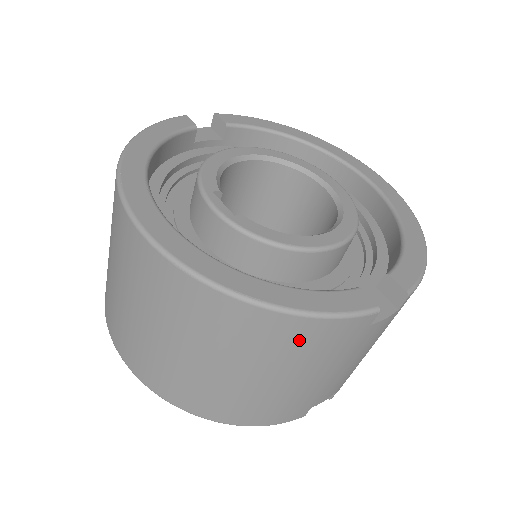
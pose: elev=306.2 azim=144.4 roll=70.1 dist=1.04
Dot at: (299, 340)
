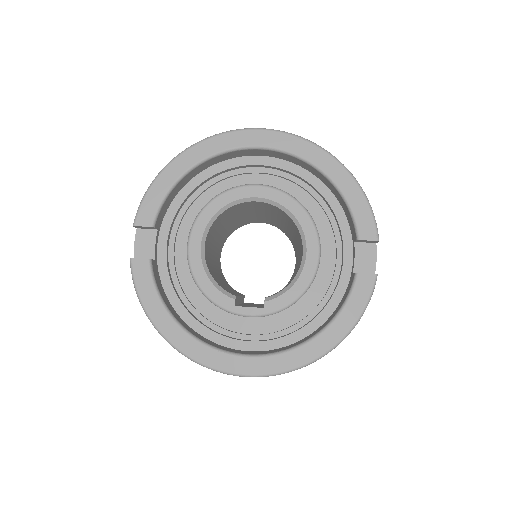
Dot at: occluded
